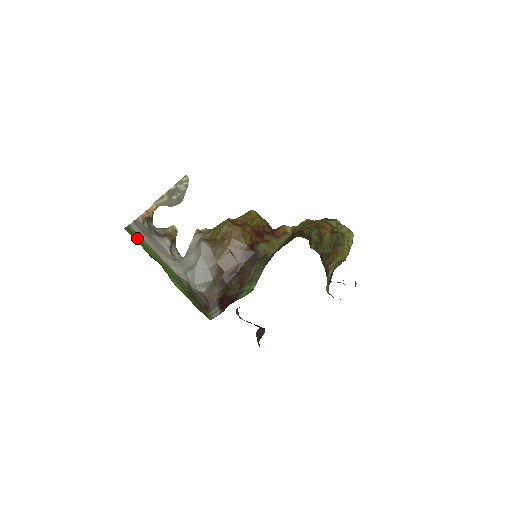
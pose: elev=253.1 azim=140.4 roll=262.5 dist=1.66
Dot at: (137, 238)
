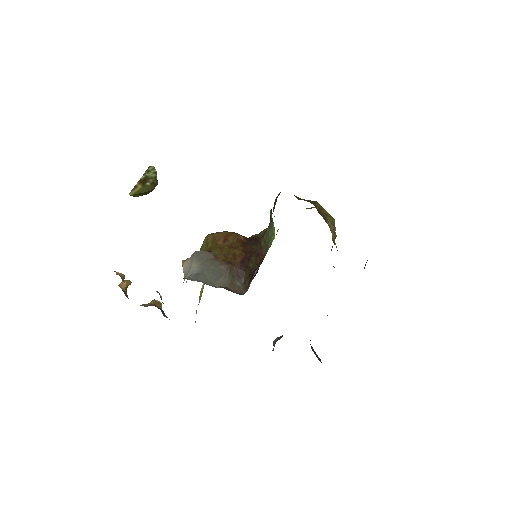
Dot at: occluded
